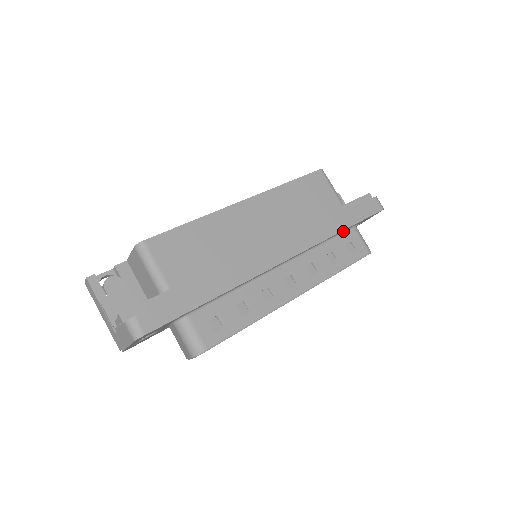
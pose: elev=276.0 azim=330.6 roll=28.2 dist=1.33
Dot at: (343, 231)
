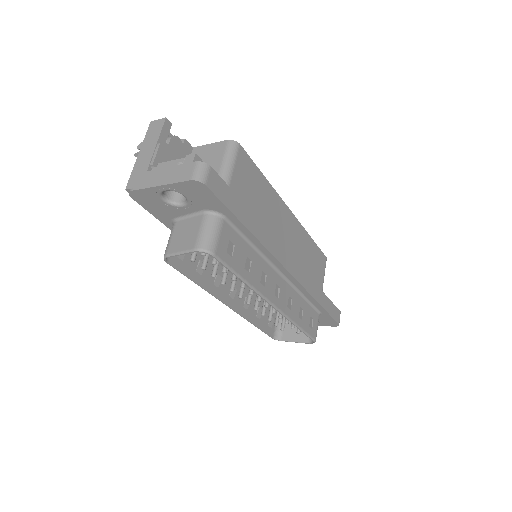
Dot at: (315, 307)
